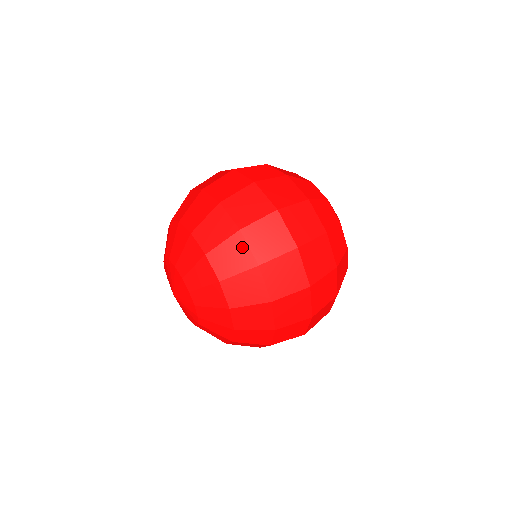
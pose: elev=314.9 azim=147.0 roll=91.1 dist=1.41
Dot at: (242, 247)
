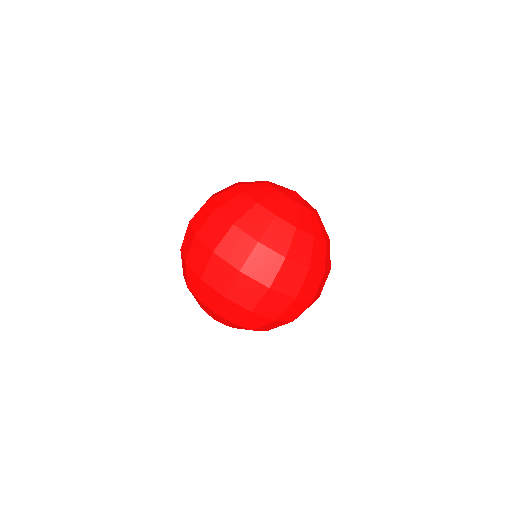
Dot at: (191, 273)
